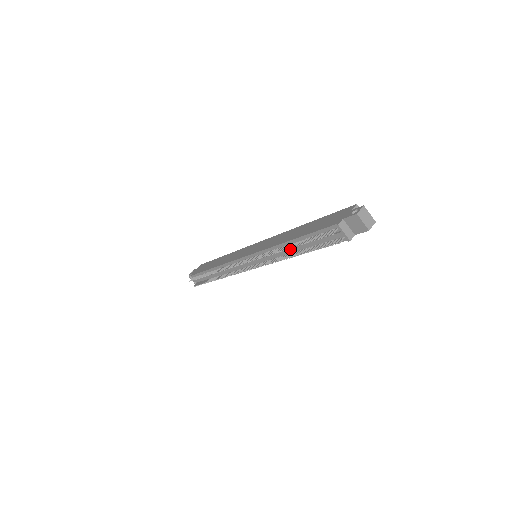
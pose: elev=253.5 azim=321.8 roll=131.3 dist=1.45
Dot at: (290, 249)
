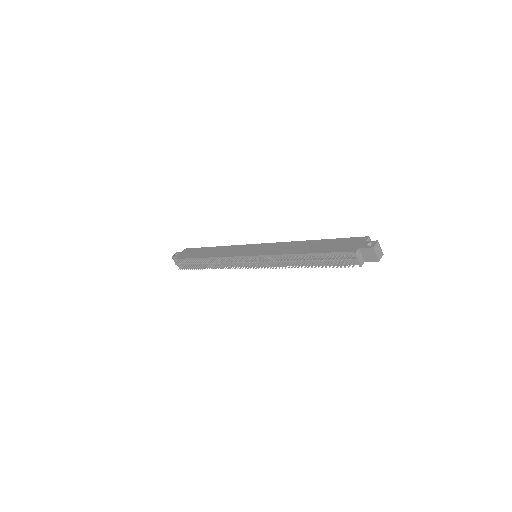
Dot at: (300, 260)
